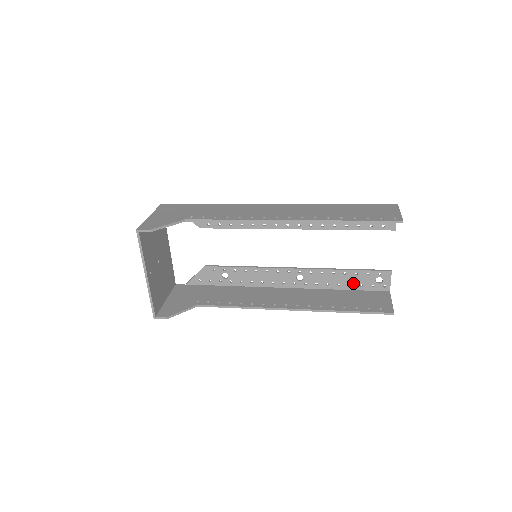
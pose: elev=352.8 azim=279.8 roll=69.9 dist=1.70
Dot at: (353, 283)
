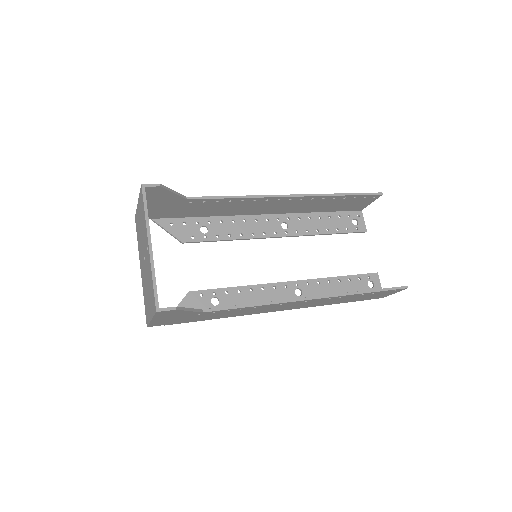
Dot at: (350, 291)
